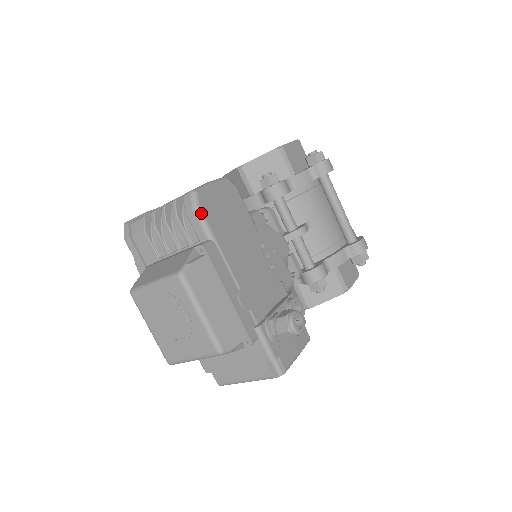
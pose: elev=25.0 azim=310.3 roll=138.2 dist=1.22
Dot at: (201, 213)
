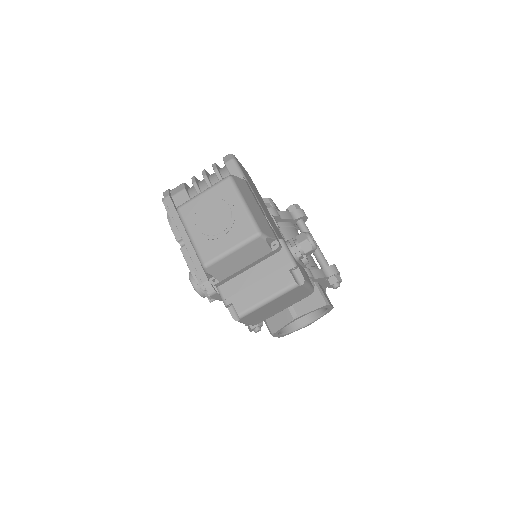
Dot at: (237, 163)
